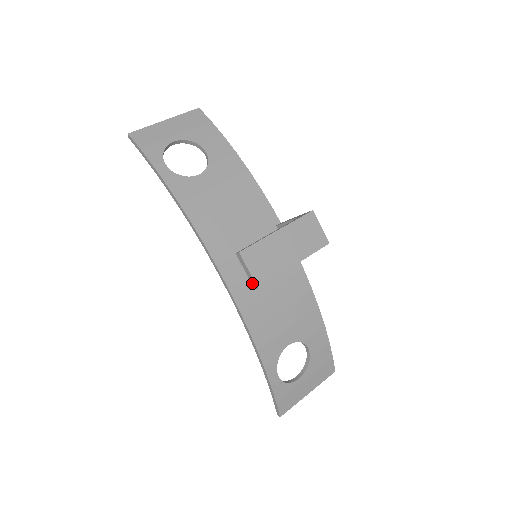
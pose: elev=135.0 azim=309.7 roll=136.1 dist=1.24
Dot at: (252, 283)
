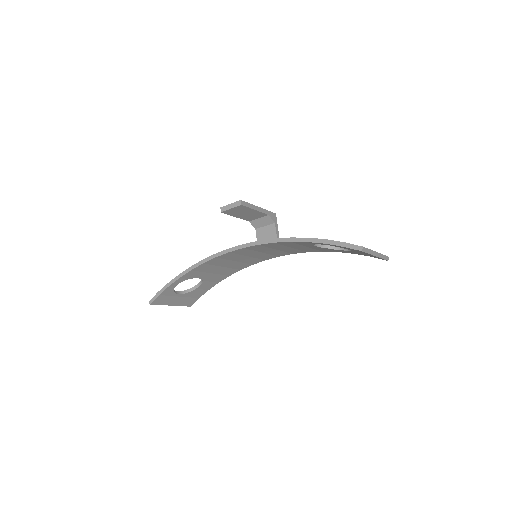
Dot at: (238, 205)
